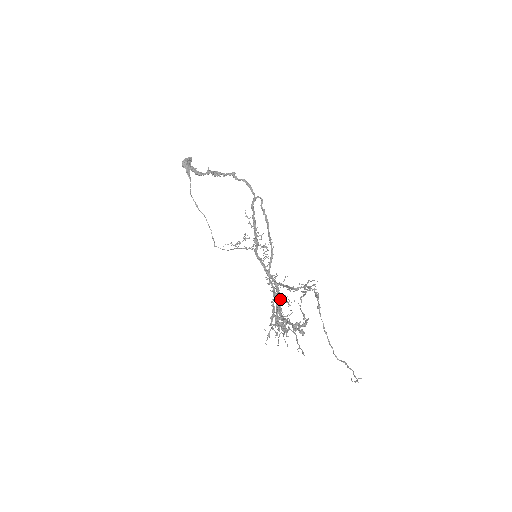
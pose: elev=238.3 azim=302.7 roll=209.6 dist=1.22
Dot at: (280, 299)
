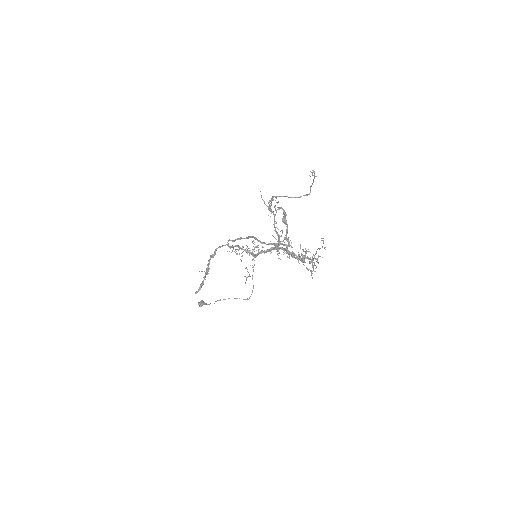
Dot at: (286, 247)
